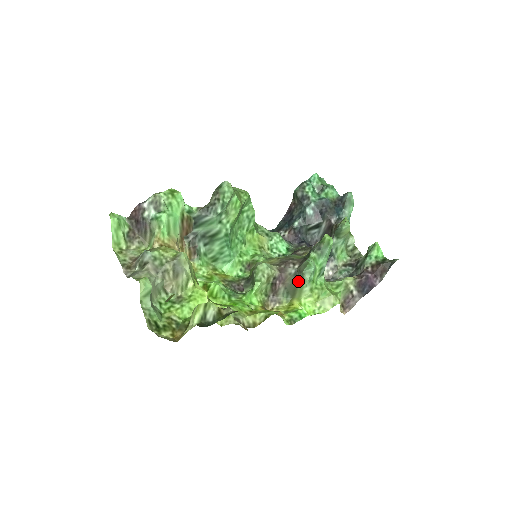
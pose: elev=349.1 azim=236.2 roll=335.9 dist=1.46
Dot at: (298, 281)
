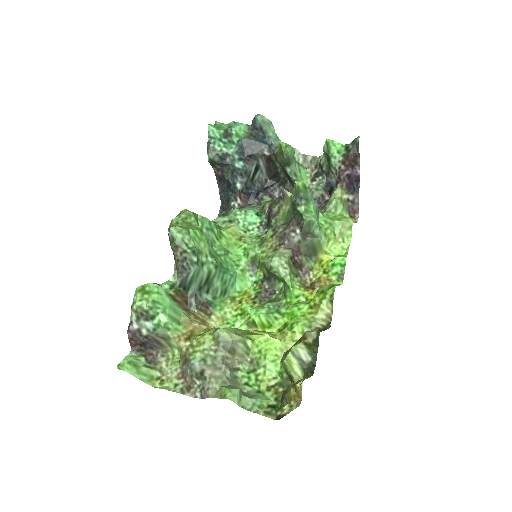
Dot at: (311, 241)
